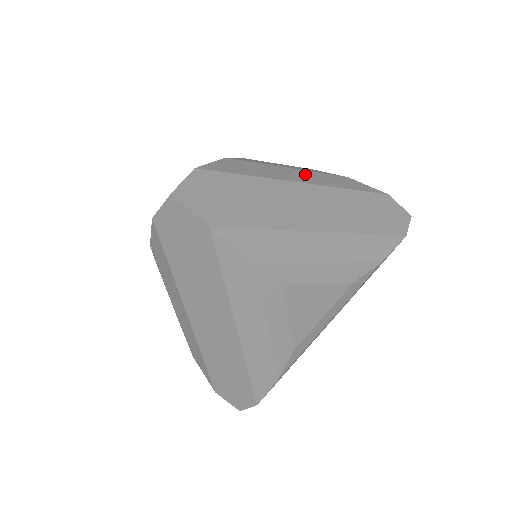
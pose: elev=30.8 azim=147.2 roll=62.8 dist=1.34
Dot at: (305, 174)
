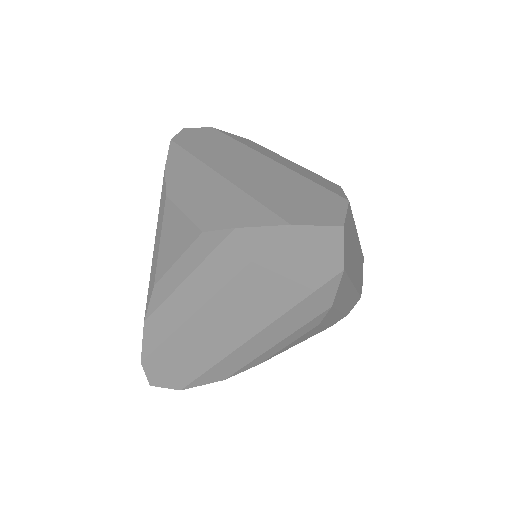
Dot at: occluded
